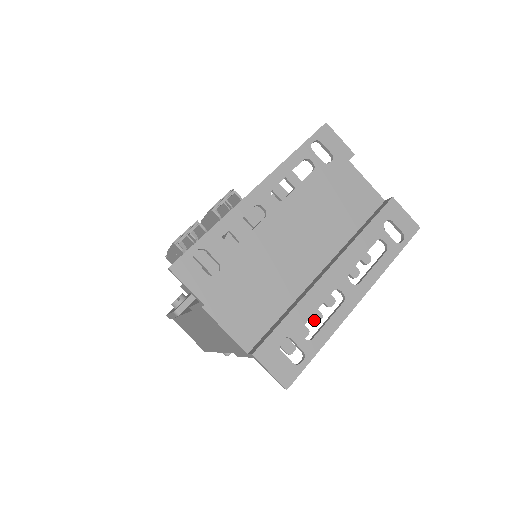
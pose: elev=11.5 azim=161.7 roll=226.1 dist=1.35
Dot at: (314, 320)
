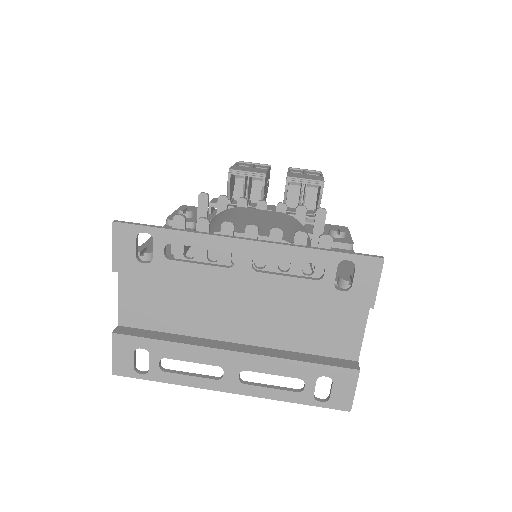
Dot at: occluded
